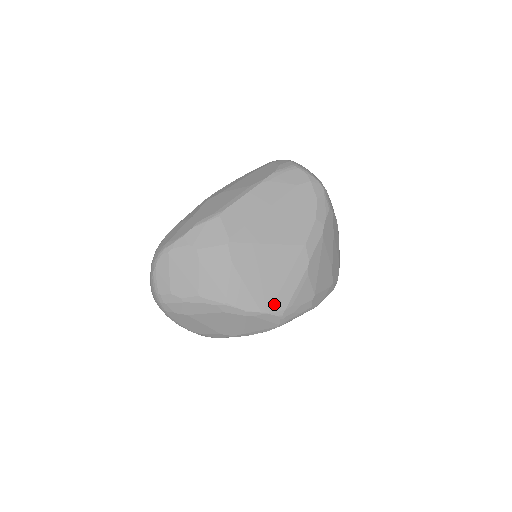
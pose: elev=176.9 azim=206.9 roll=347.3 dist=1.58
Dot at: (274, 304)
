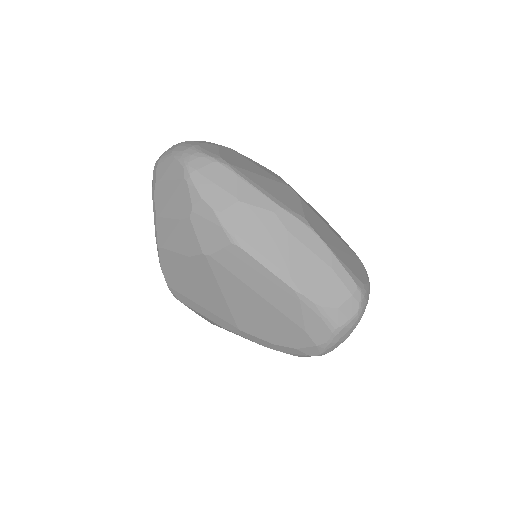
Dot at: (177, 292)
